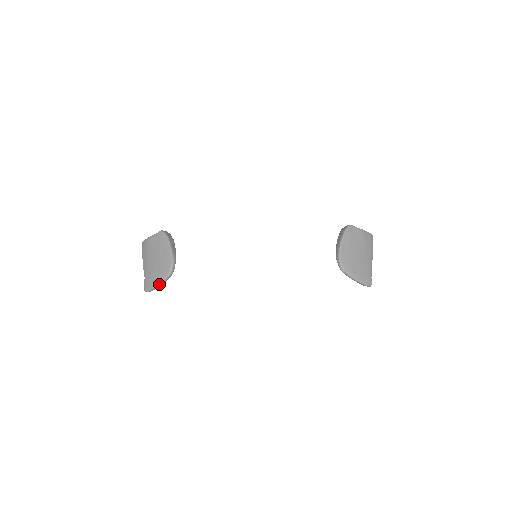
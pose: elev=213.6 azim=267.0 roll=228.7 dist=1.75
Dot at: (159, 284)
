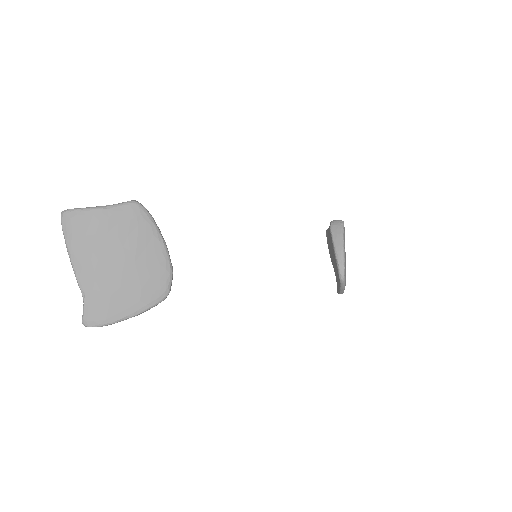
Dot at: (136, 315)
